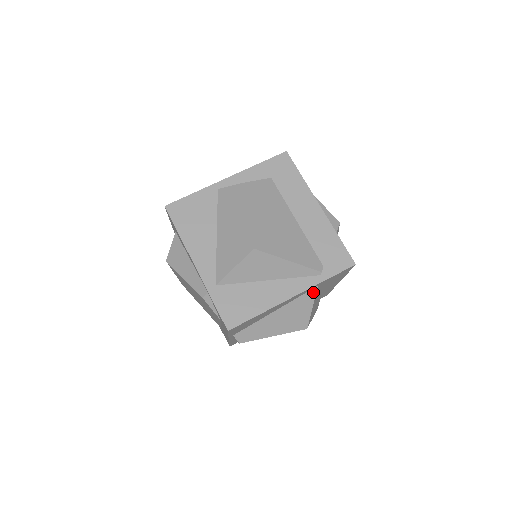
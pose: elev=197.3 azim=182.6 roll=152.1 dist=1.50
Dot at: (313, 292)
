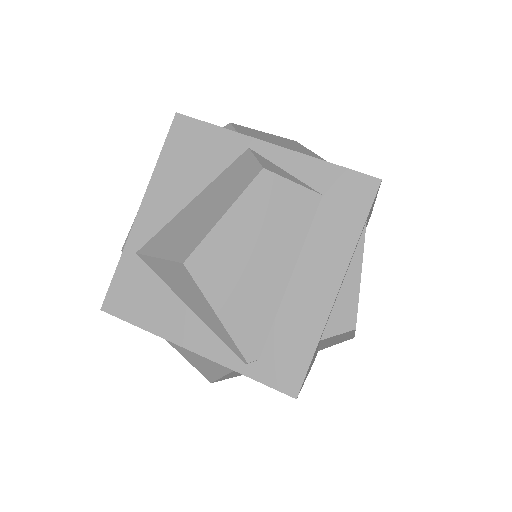
Dot at: occluded
